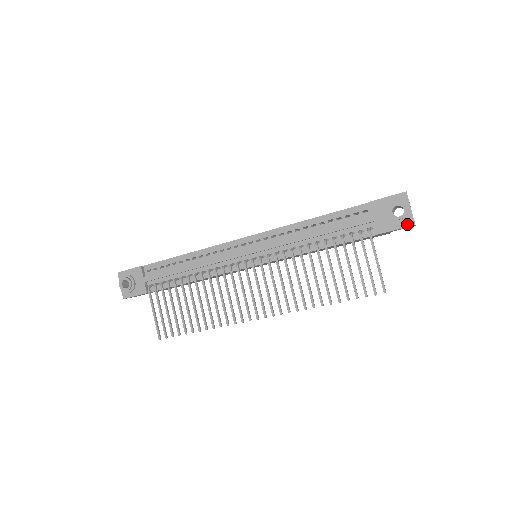
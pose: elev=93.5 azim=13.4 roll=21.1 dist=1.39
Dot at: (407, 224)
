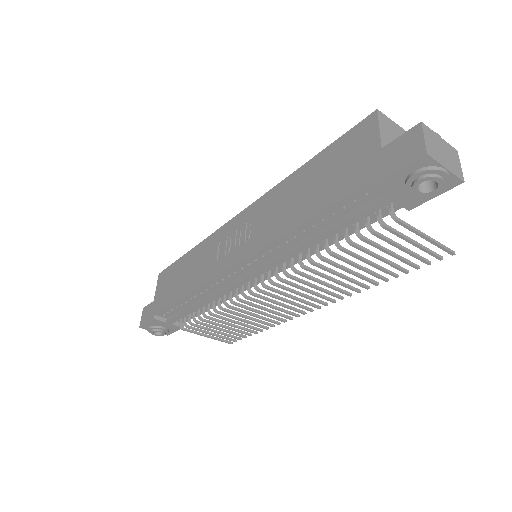
Dot at: (450, 186)
